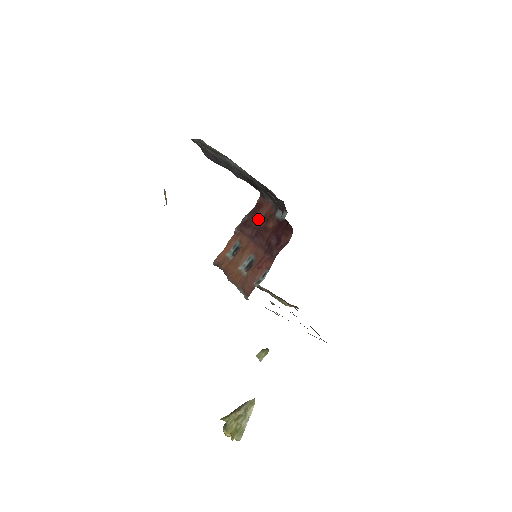
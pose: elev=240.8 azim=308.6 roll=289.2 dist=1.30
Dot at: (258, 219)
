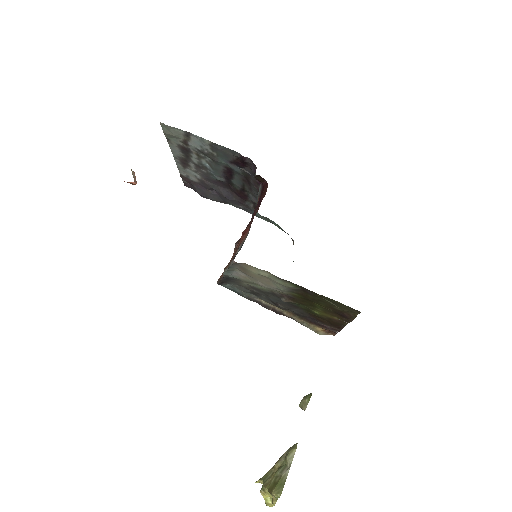
Dot at: occluded
